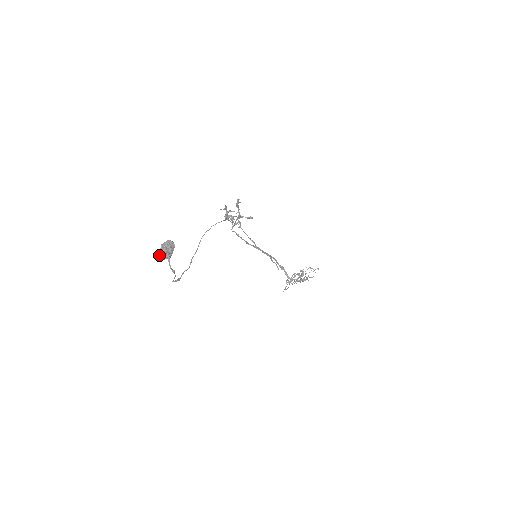
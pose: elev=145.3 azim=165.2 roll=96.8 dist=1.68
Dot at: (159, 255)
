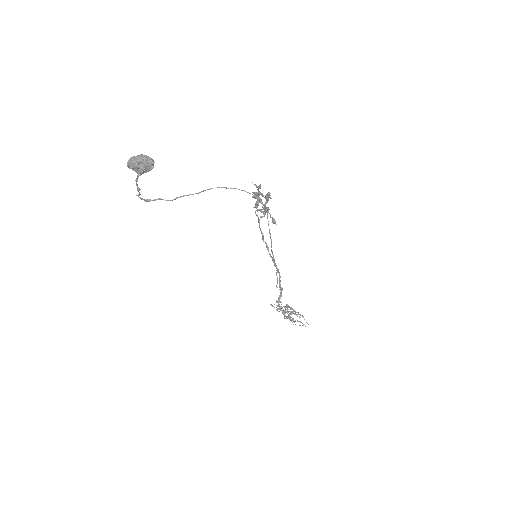
Dot at: (129, 161)
